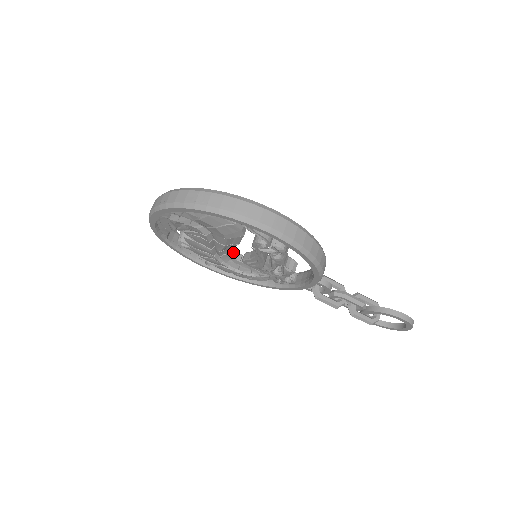
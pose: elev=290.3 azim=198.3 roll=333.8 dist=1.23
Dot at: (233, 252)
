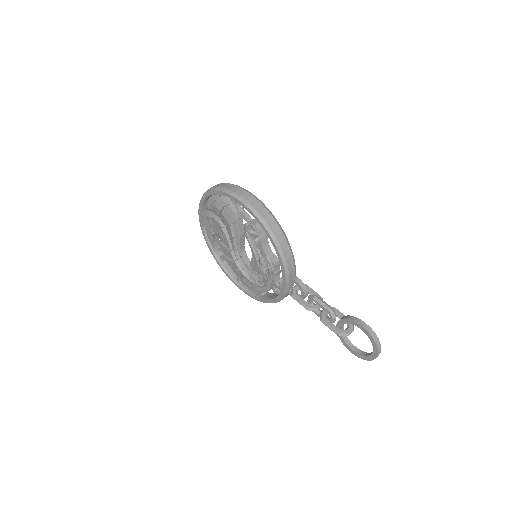
Dot at: (248, 260)
